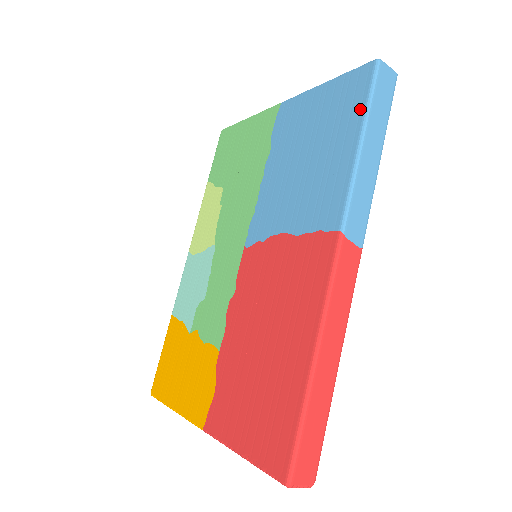
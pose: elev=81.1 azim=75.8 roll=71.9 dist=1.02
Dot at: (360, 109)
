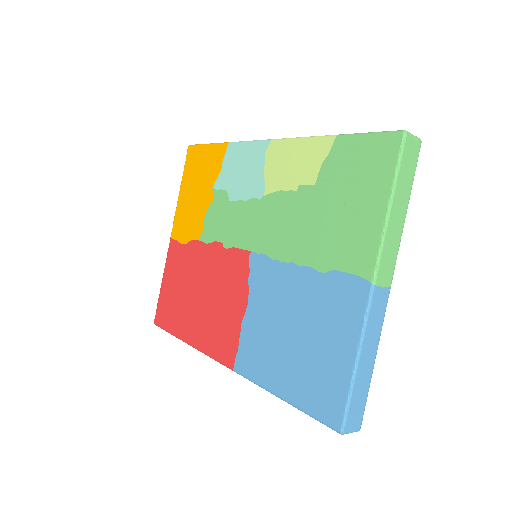
Dot at: (304, 404)
